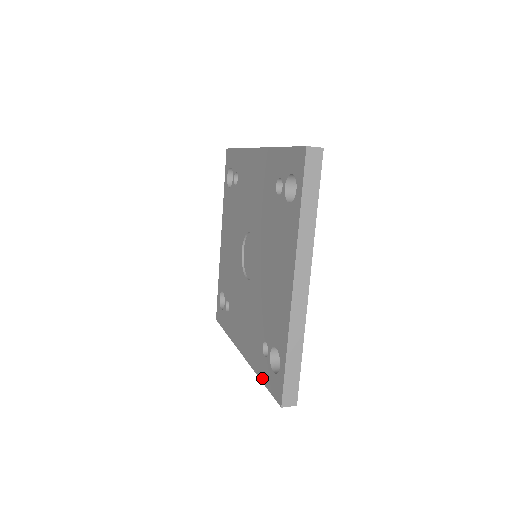
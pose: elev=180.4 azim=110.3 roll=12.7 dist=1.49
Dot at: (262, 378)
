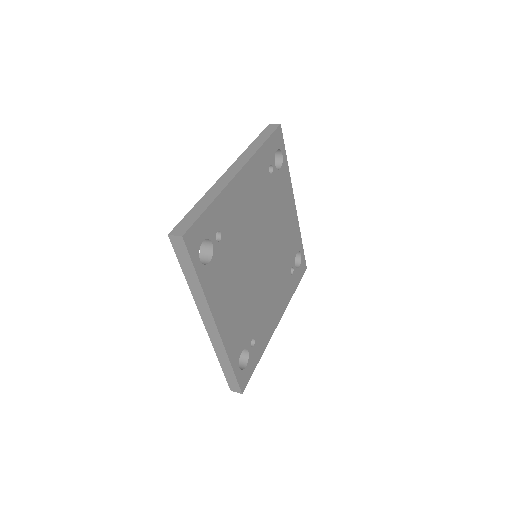
Dot at: occluded
